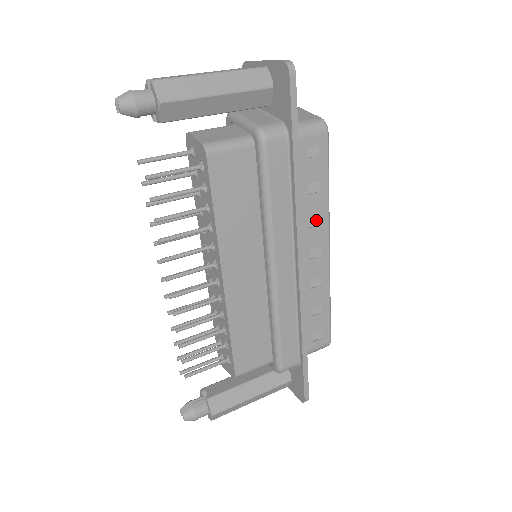
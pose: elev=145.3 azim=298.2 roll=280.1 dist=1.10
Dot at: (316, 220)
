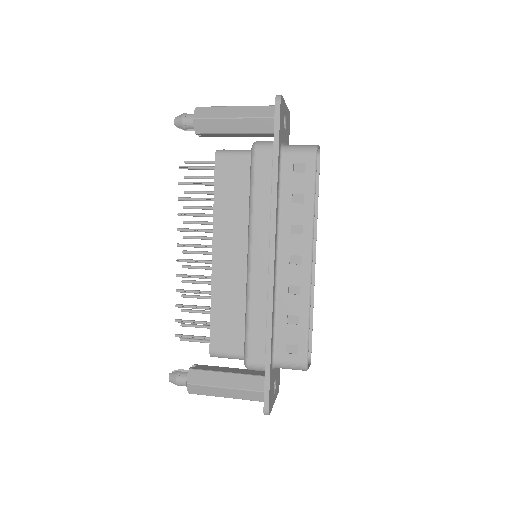
Dot at: (299, 229)
